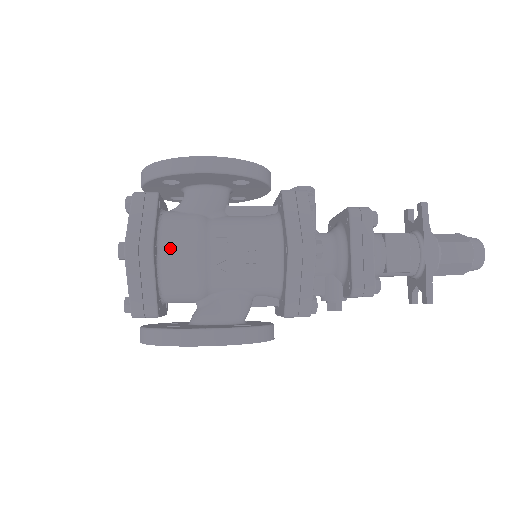
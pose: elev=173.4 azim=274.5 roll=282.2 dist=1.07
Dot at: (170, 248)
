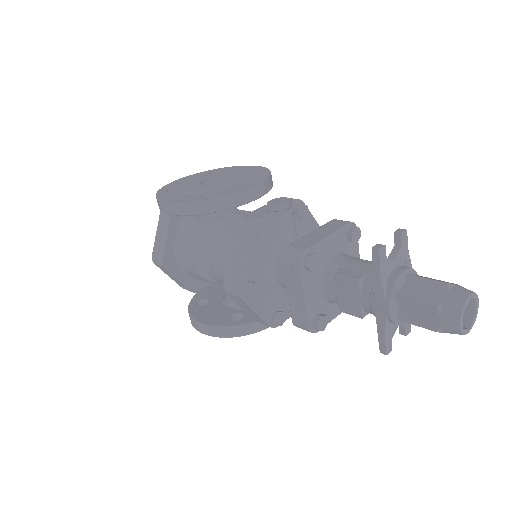
Dot at: (181, 256)
